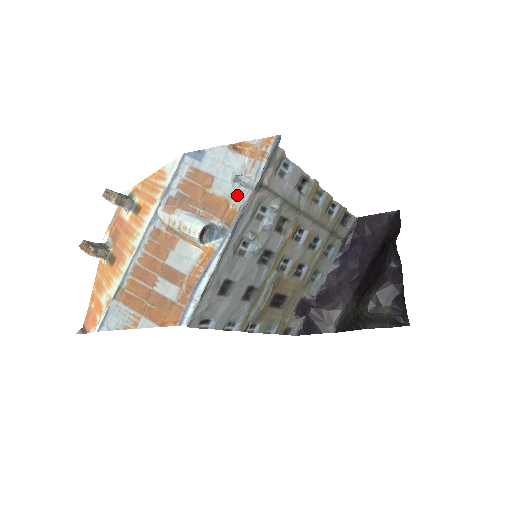
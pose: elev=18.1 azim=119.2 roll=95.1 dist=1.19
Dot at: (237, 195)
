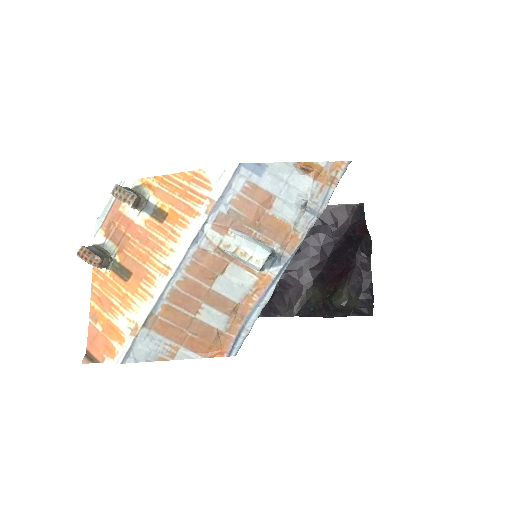
Dot at: (301, 221)
